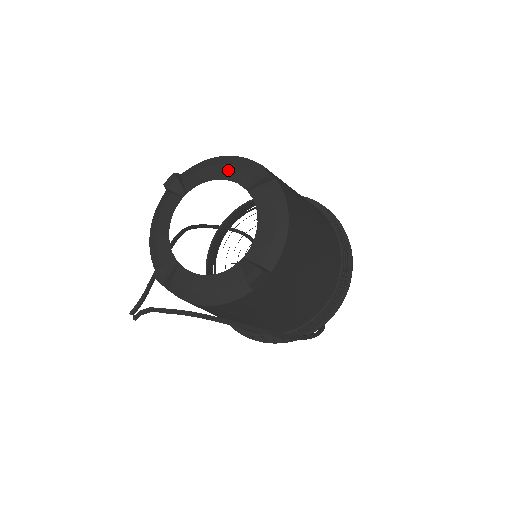
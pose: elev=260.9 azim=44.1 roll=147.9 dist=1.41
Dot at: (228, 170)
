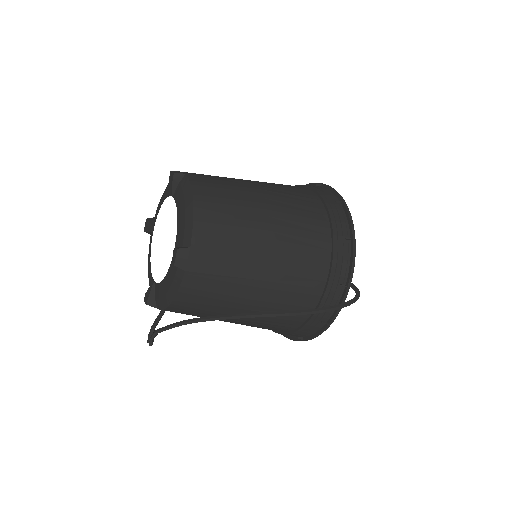
Dot at: (166, 192)
